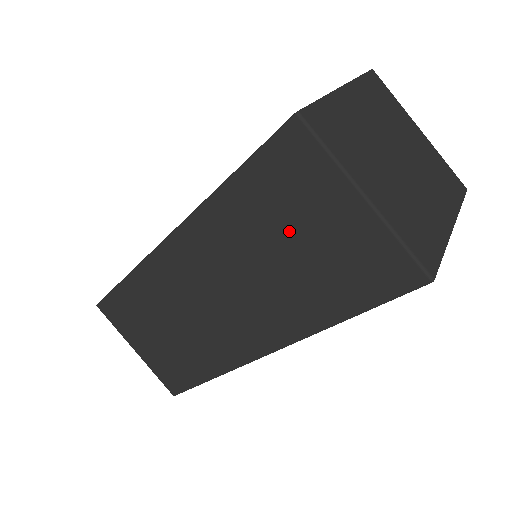
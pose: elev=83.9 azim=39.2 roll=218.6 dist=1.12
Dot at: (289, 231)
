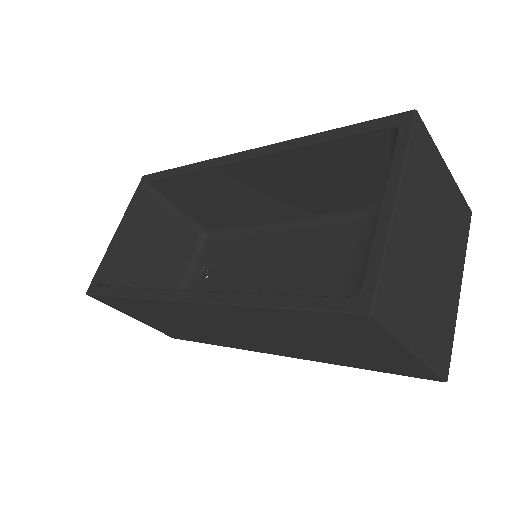
Dot at: (328, 339)
